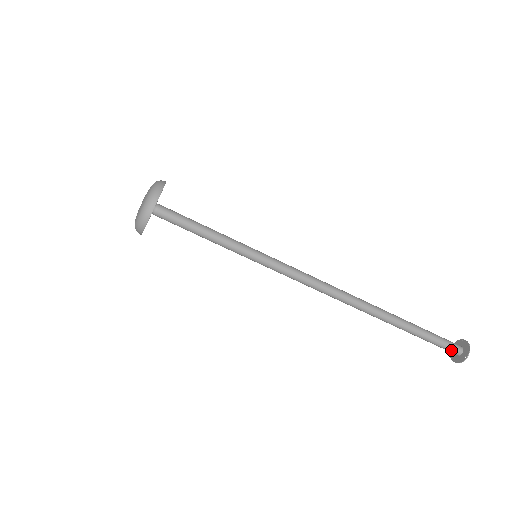
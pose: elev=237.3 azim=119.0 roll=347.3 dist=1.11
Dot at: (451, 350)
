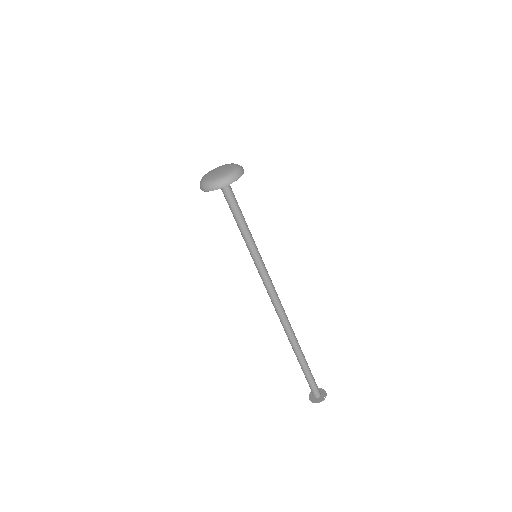
Dot at: (317, 391)
